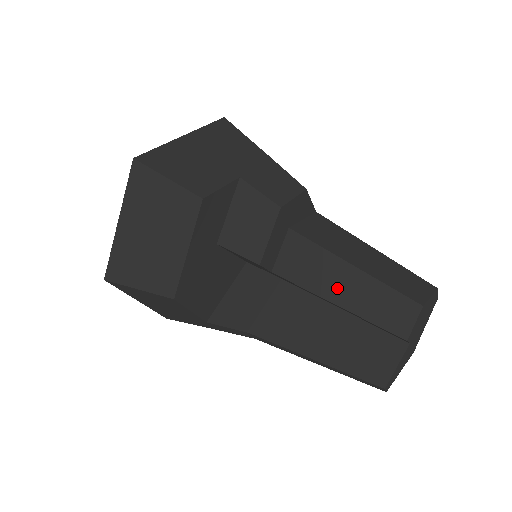
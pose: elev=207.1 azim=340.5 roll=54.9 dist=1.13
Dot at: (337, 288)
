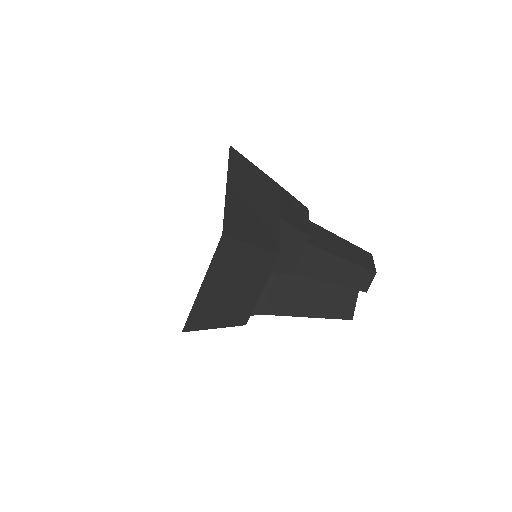
Dot at: (329, 273)
